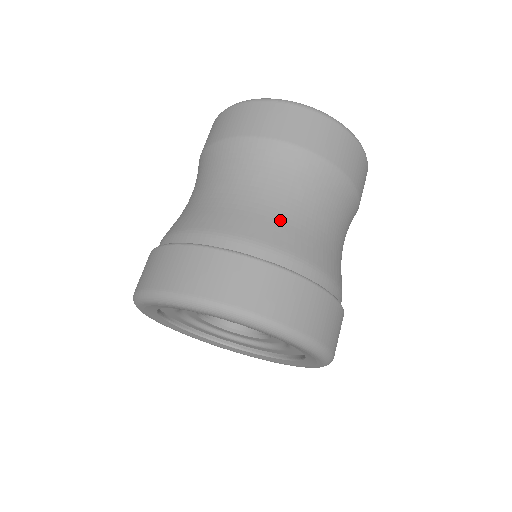
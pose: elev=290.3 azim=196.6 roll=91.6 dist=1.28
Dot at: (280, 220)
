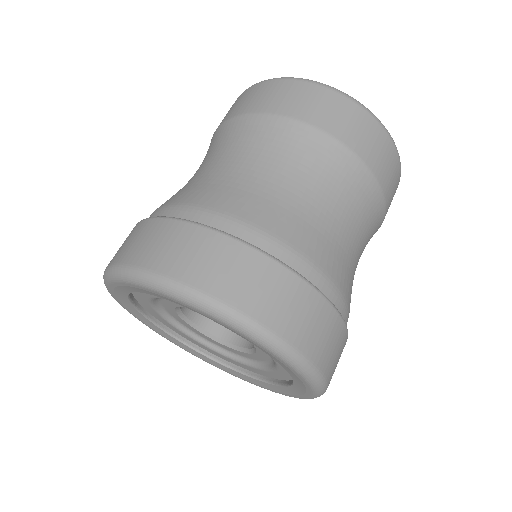
Dot at: (304, 219)
